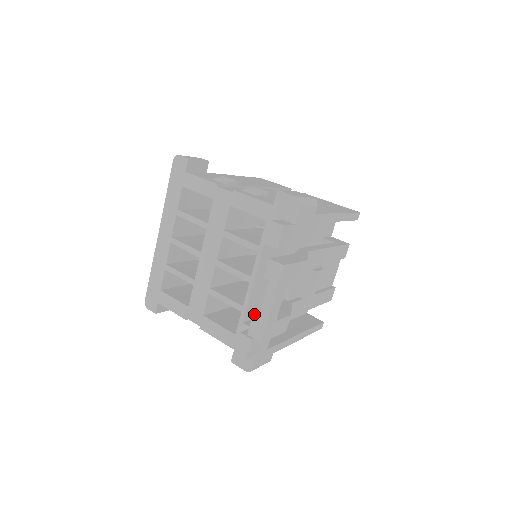
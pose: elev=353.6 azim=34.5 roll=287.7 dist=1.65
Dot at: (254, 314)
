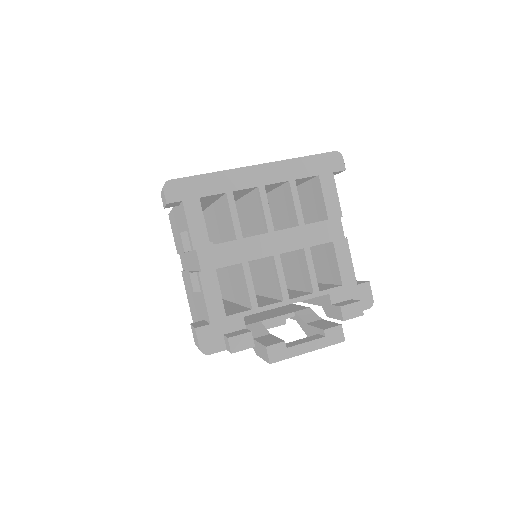
Dot at: occluded
